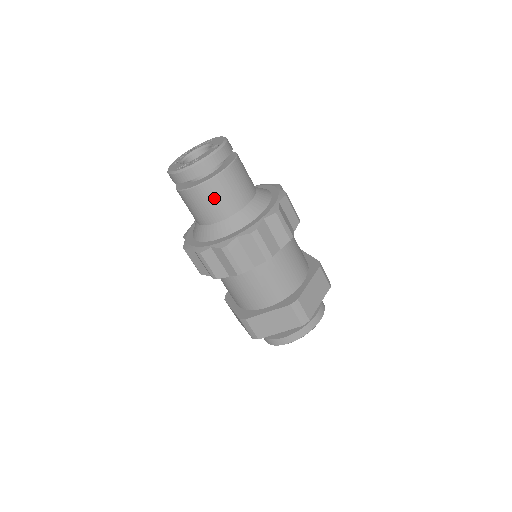
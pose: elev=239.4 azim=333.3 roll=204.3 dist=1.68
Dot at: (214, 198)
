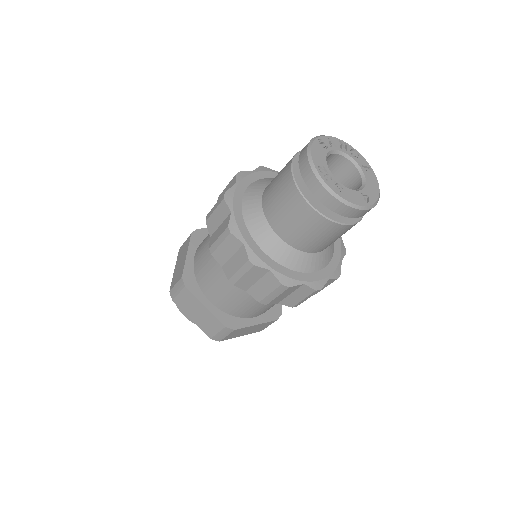
Dot at: (302, 225)
